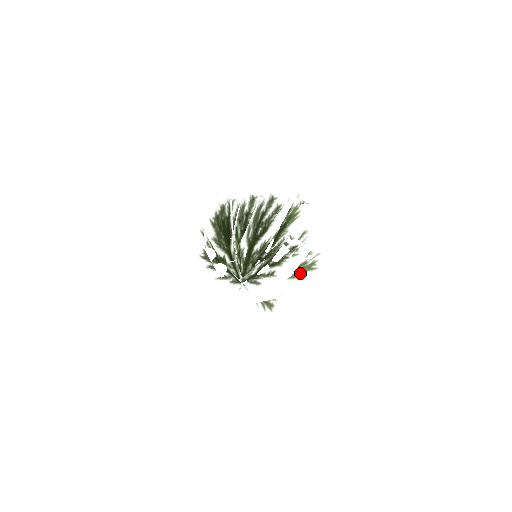
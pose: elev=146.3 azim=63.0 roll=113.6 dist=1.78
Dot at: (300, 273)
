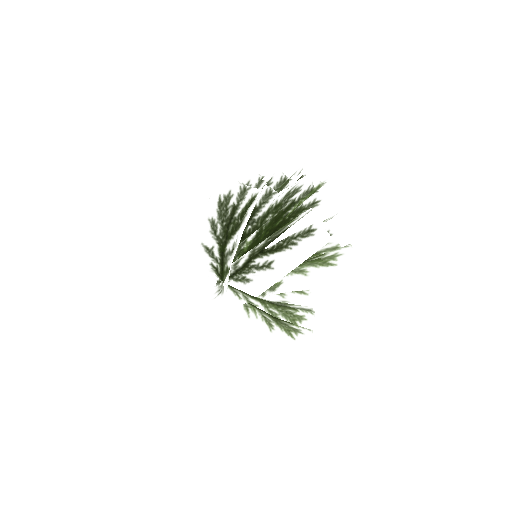
Dot at: (271, 235)
